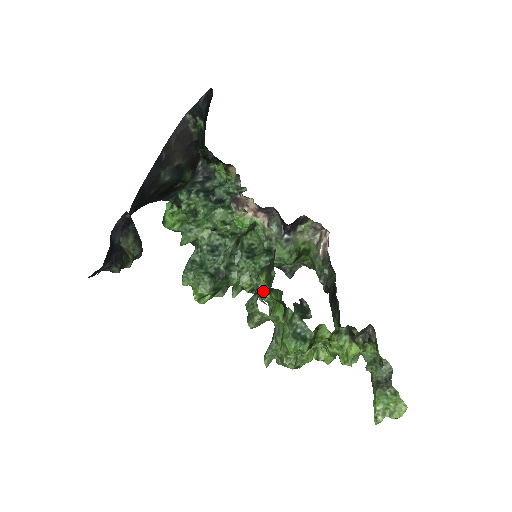
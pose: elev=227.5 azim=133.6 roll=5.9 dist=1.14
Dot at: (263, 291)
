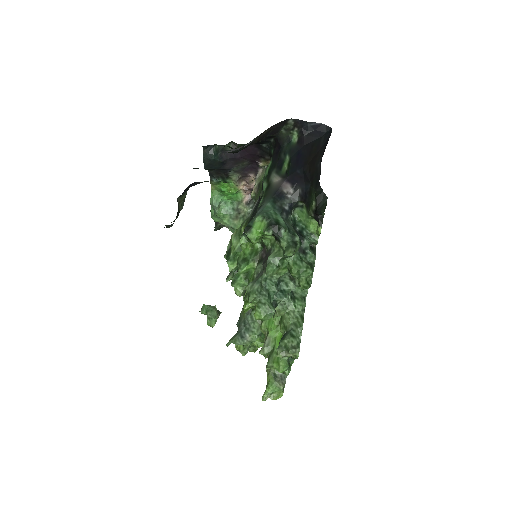
Dot at: occluded
